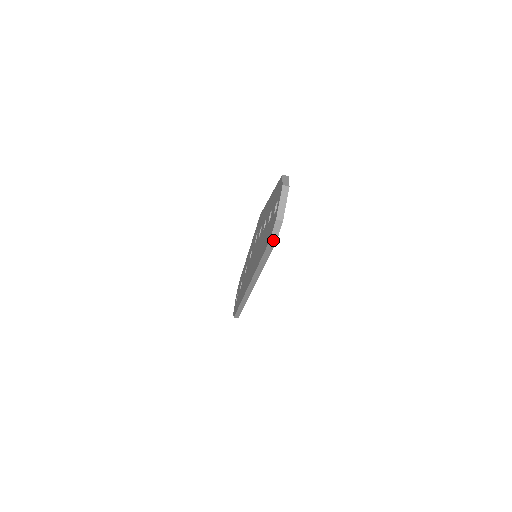
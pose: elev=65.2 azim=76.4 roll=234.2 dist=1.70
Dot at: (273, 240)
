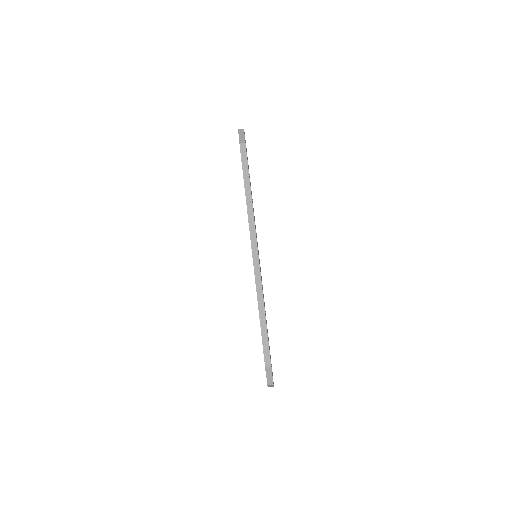
Dot at: (242, 142)
